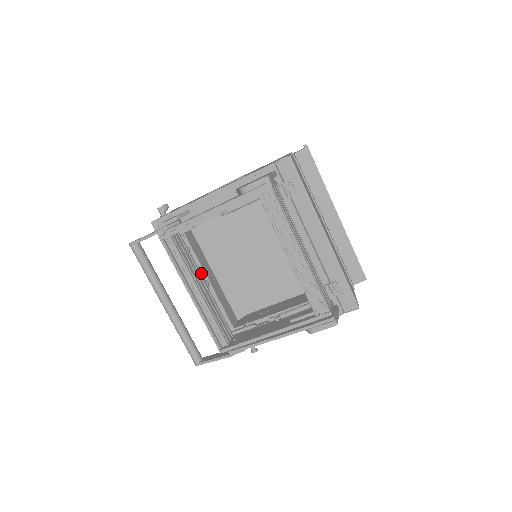
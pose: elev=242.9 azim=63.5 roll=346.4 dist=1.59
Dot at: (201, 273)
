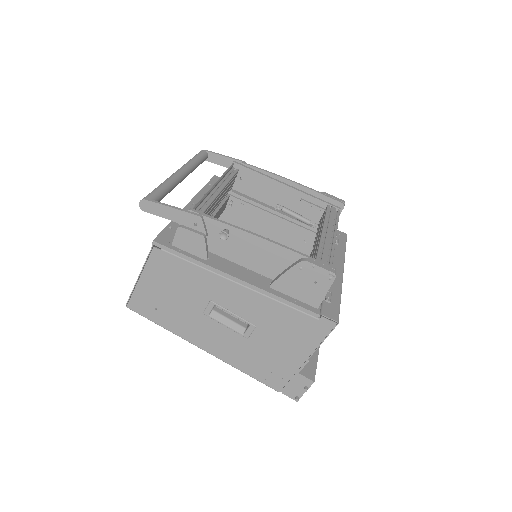
Dot at: occluded
